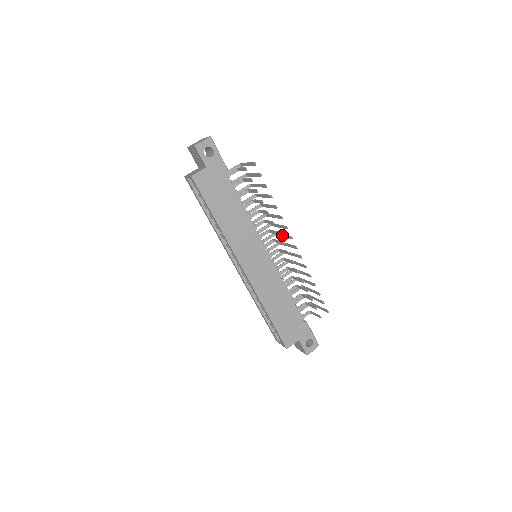
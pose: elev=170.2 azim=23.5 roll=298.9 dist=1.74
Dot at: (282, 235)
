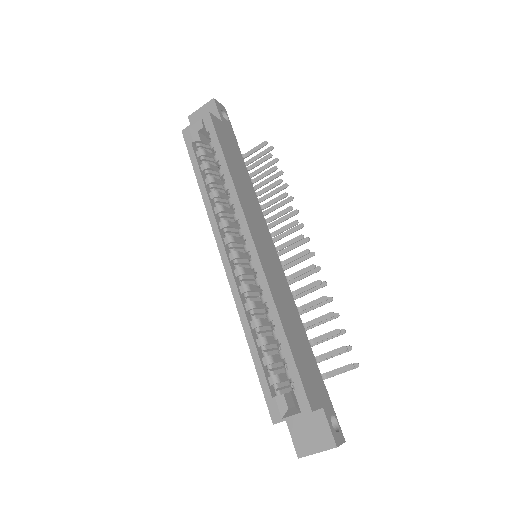
Dot at: (285, 249)
